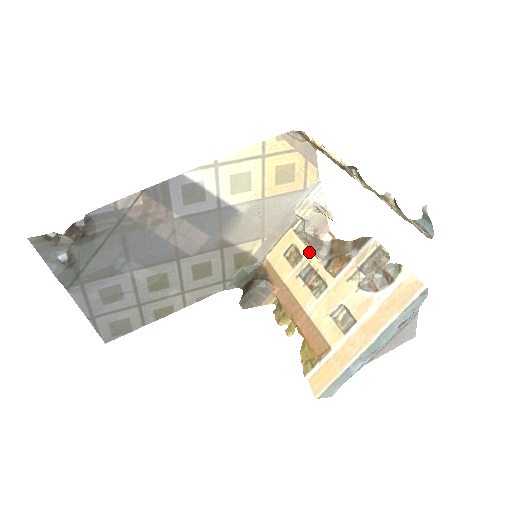
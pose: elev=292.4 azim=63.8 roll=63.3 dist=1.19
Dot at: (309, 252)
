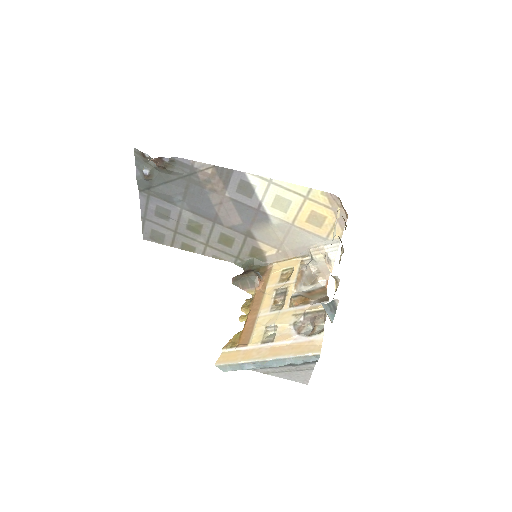
Dot at: (295, 280)
